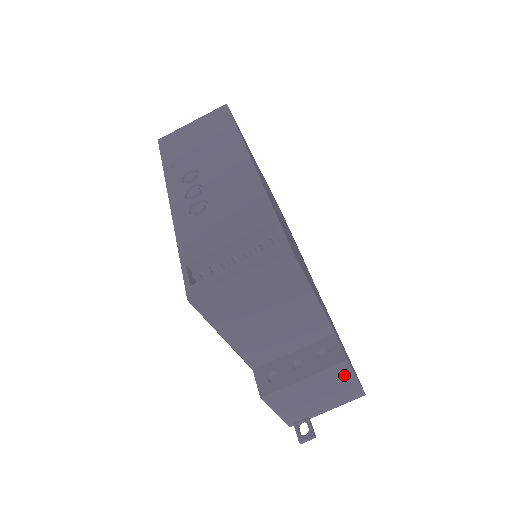
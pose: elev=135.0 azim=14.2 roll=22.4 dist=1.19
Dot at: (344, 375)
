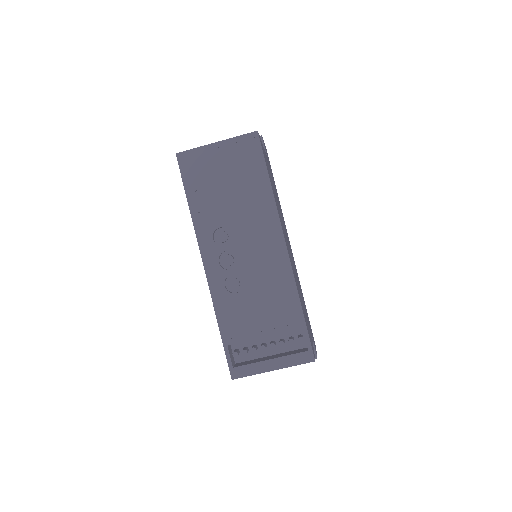
Dot at: occluded
